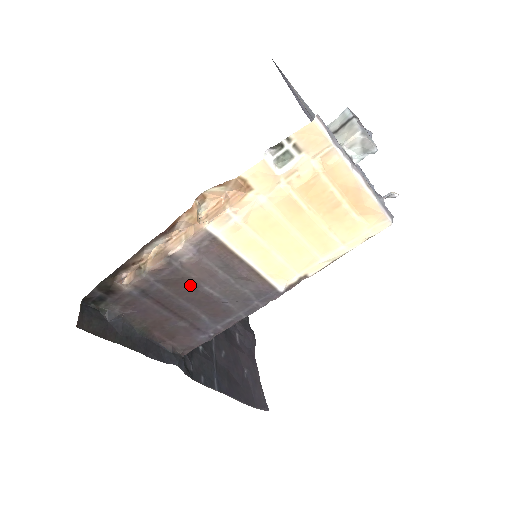
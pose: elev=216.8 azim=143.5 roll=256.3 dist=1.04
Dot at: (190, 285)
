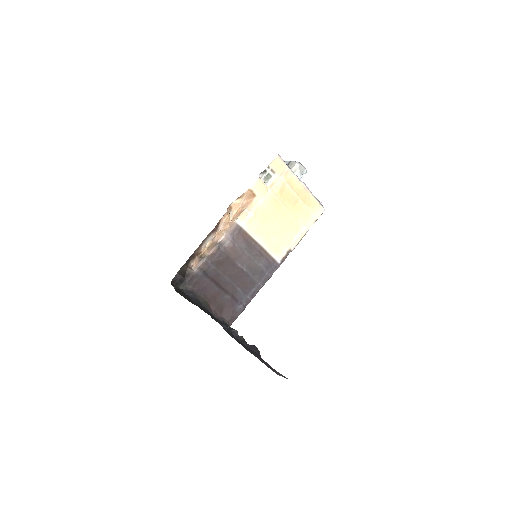
Dot at: (230, 264)
